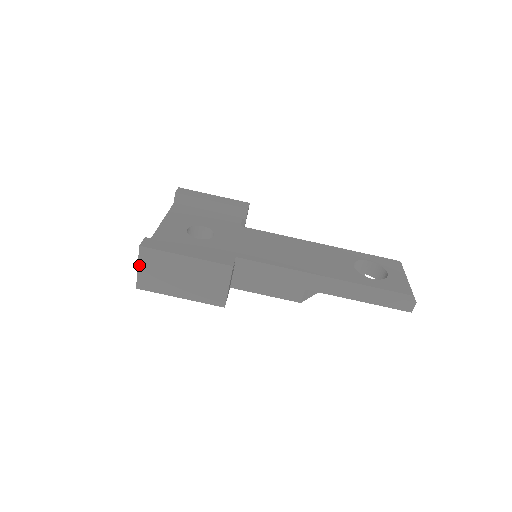
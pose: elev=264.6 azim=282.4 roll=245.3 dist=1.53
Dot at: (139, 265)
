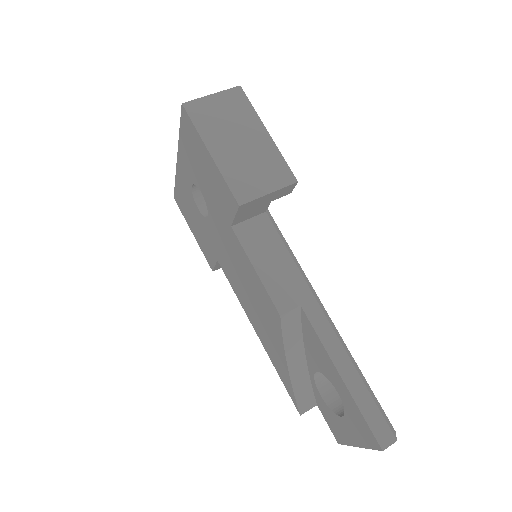
Dot at: (216, 94)
